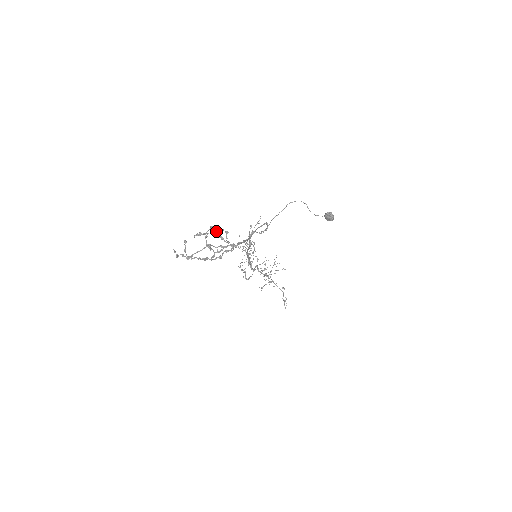
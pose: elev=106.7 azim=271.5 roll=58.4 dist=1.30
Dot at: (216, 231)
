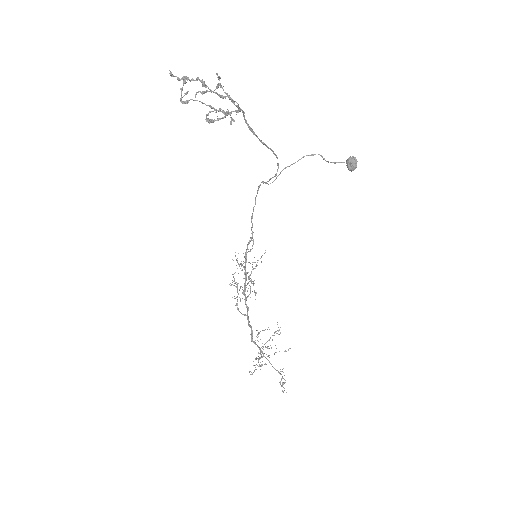
Dot at: (222, 87)
